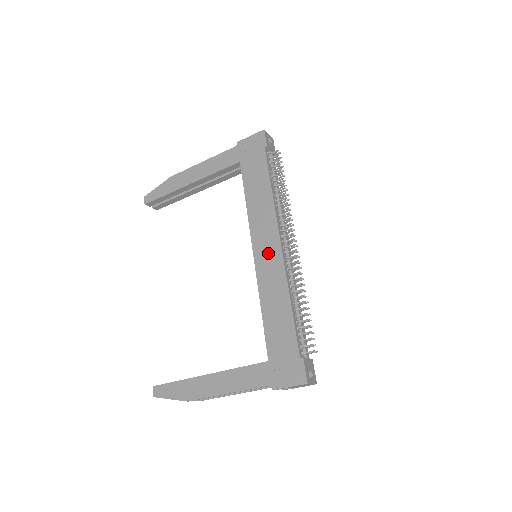
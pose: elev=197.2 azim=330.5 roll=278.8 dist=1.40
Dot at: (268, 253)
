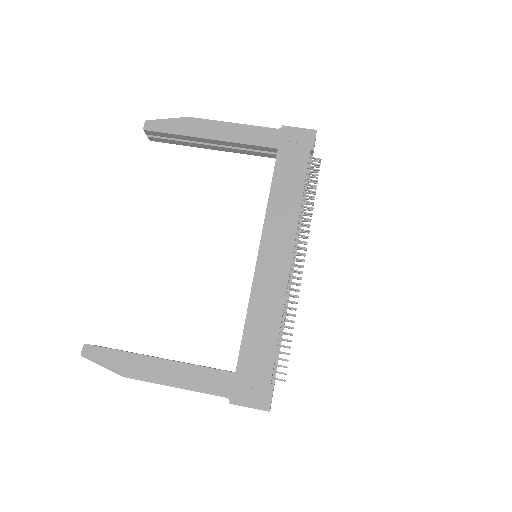
Dot at: (275, 262)
